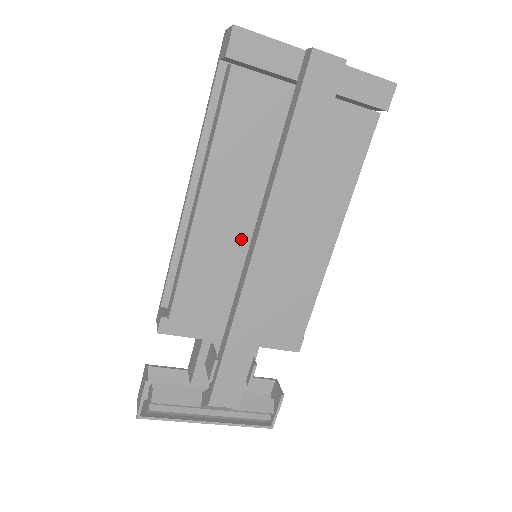
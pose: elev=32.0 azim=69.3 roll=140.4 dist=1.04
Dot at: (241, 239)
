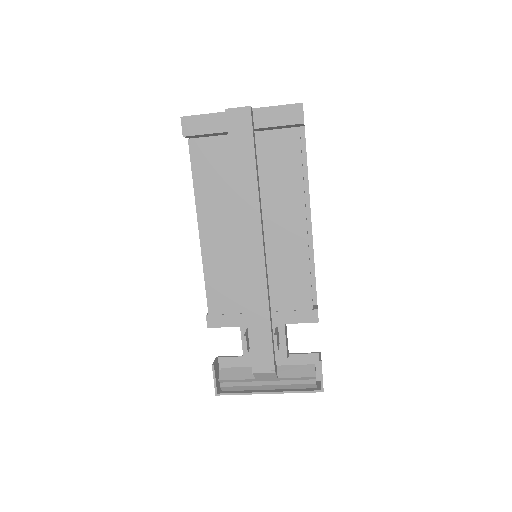
Dot at: (236, 246)
